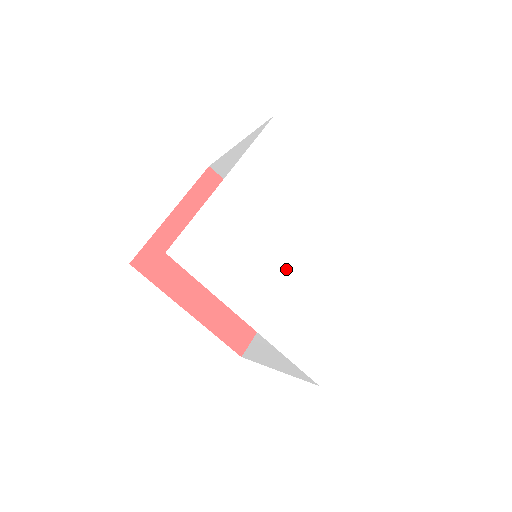
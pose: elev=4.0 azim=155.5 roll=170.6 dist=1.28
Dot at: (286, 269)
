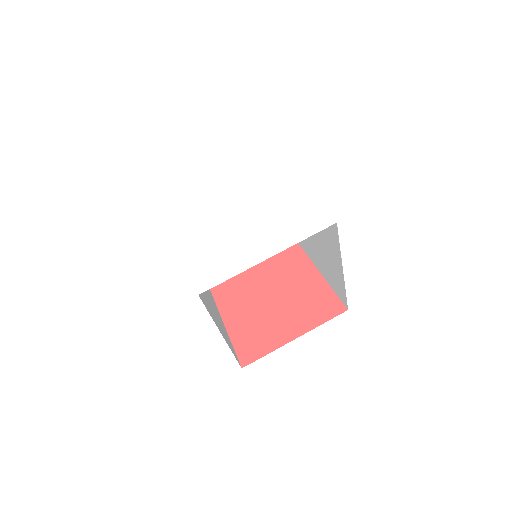
Dot at: (223, 218)
